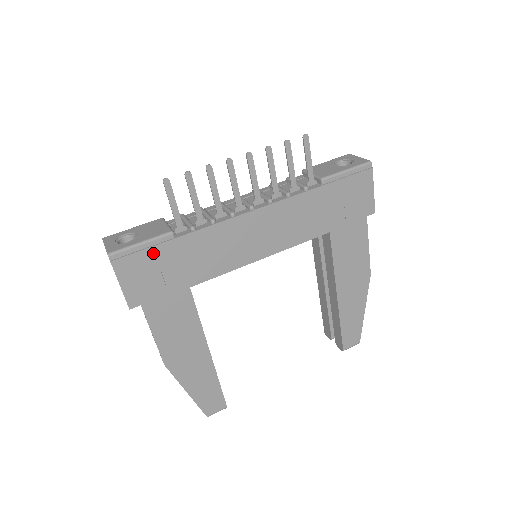
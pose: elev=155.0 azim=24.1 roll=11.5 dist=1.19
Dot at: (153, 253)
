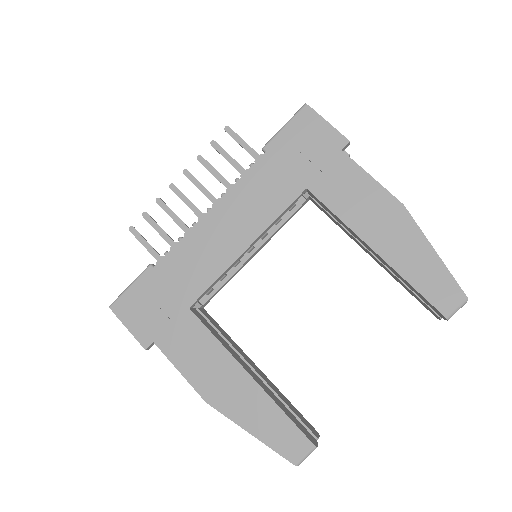
Dot at: (141, 289)
